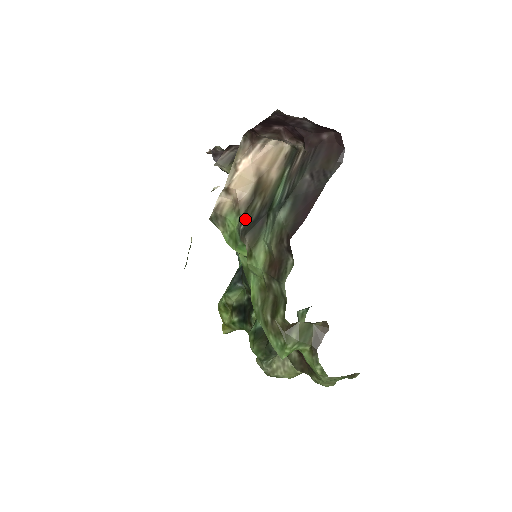
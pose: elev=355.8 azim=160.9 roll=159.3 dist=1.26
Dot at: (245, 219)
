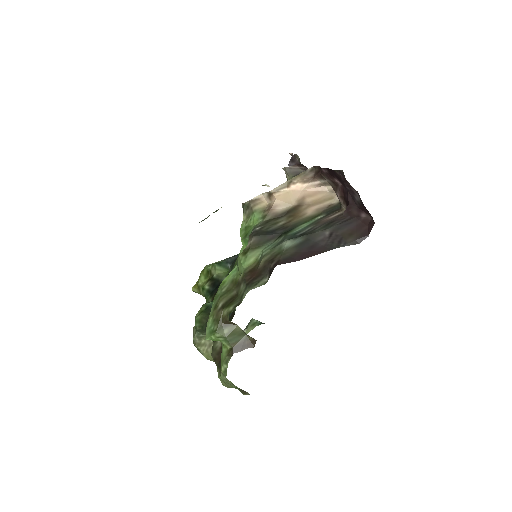
Dot at: (264, 225)
